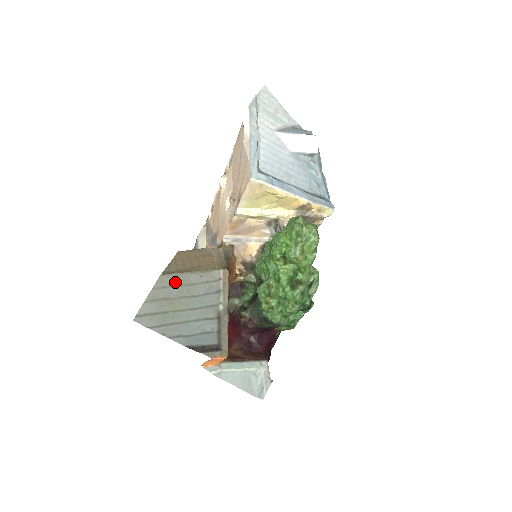
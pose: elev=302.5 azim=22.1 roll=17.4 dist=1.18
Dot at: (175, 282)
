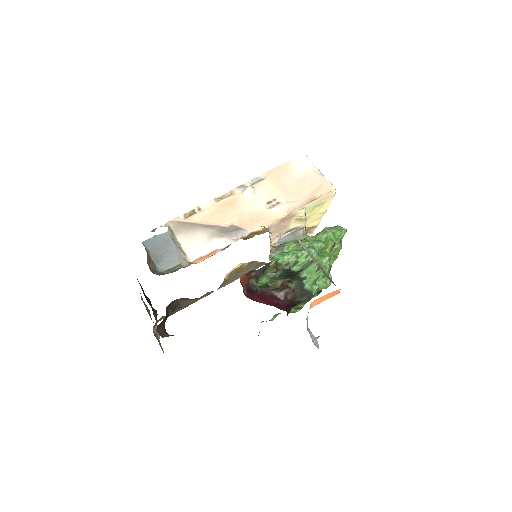
Dot at: occluded
